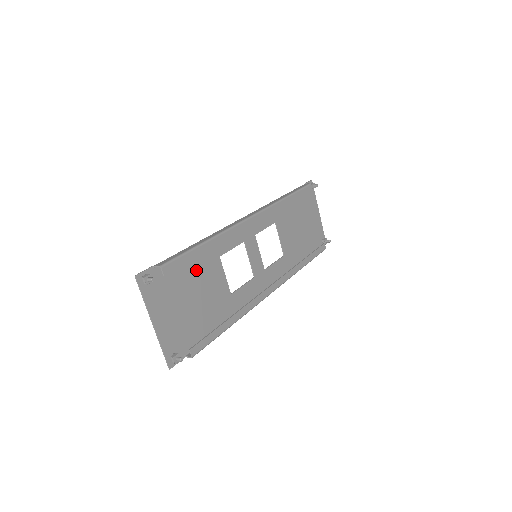
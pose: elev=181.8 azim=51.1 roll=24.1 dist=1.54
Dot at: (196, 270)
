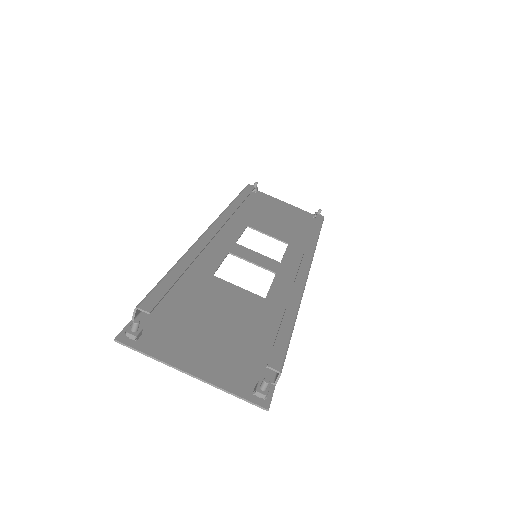
Dot at: (195, 298)
